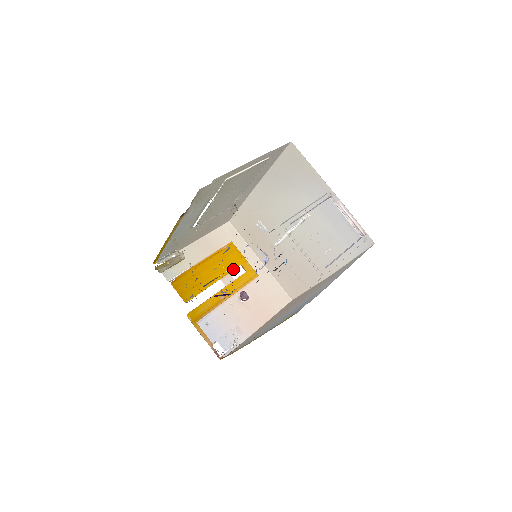
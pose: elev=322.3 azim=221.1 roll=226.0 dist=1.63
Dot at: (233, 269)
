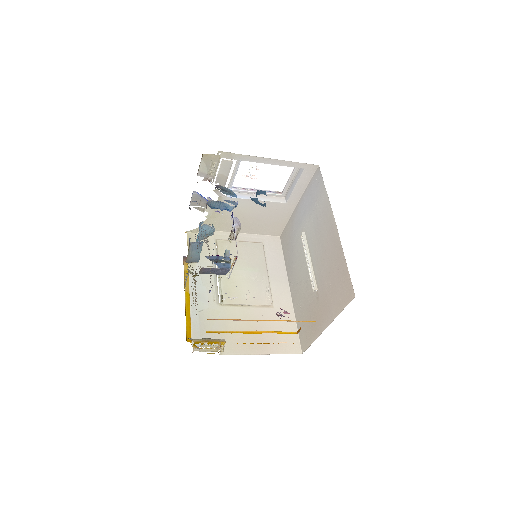
Dot at: (283, 332)
